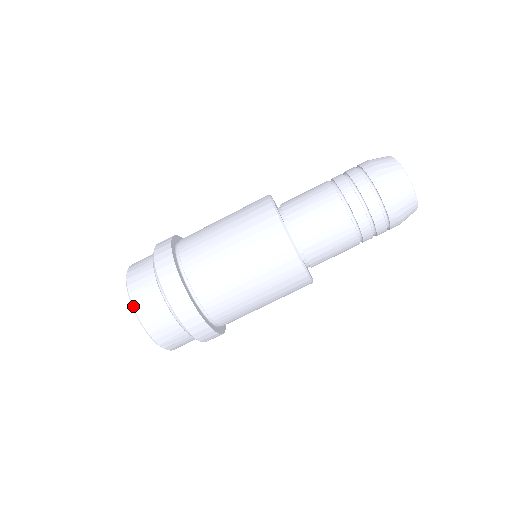
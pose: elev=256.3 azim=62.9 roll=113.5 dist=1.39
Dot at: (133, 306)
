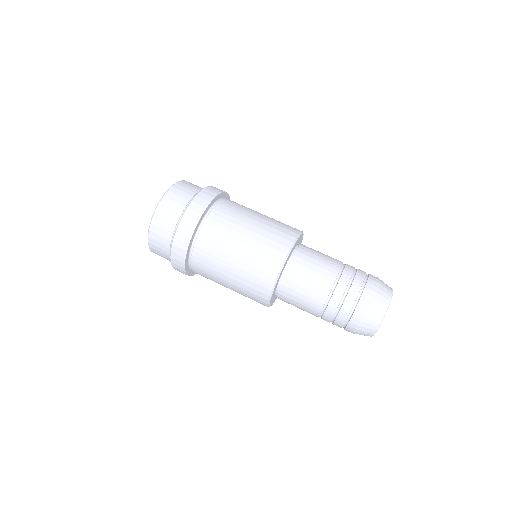
Dot at: (162, 199)
